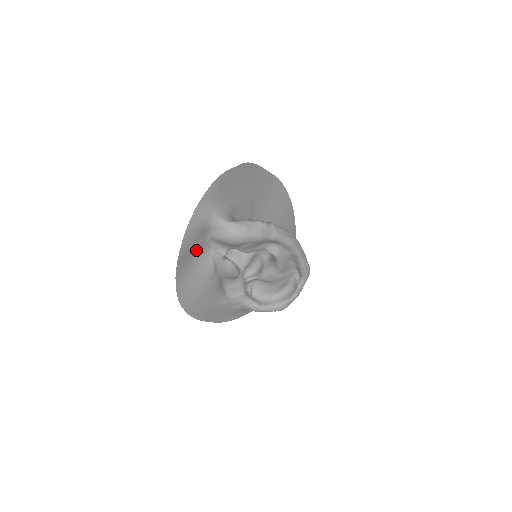
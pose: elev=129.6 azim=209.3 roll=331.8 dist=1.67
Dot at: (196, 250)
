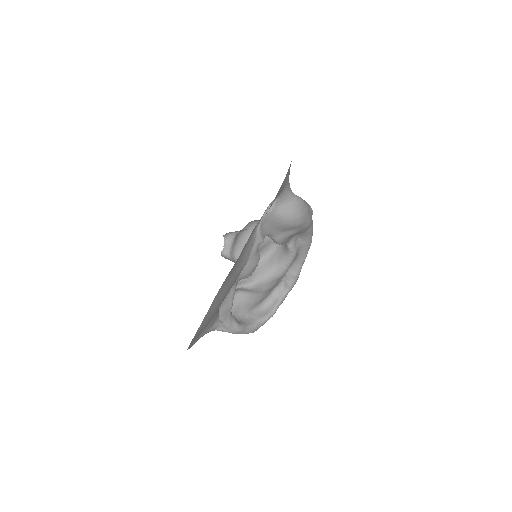
Dot at: occluded
